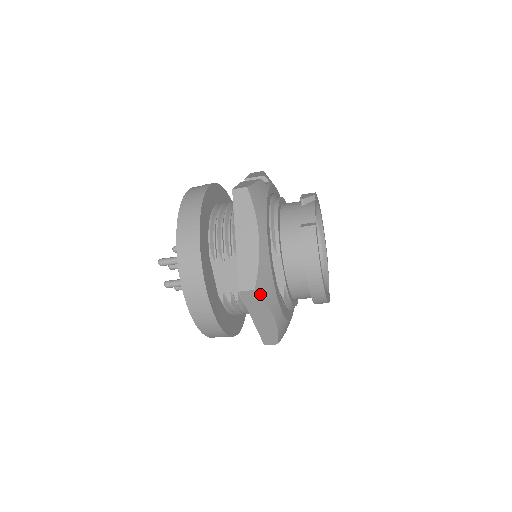
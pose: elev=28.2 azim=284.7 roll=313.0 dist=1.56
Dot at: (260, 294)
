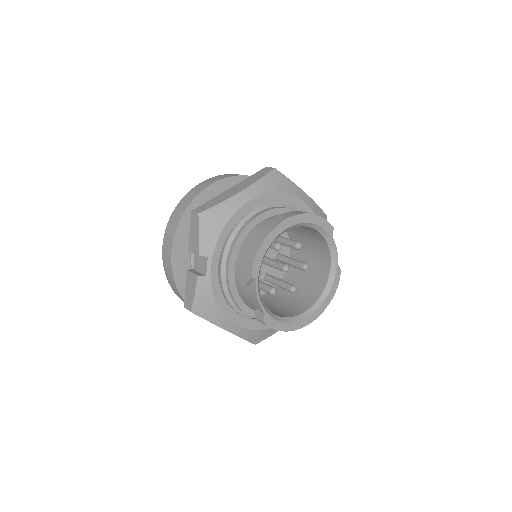
Dot at: (262, 340)
